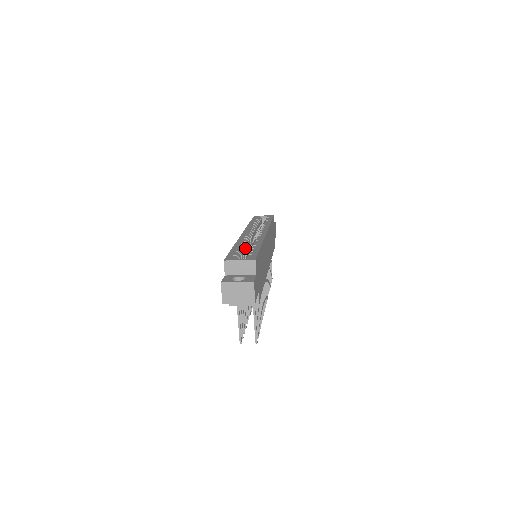
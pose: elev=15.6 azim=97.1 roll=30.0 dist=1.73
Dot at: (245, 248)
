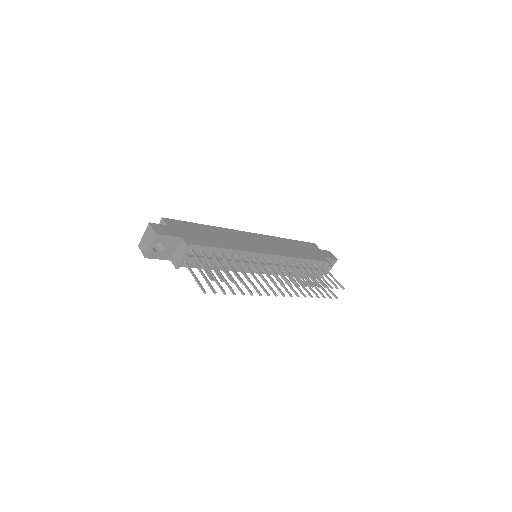
Dot at: occluded
